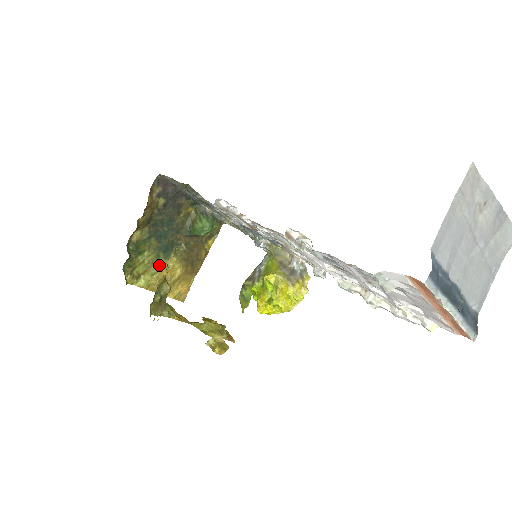
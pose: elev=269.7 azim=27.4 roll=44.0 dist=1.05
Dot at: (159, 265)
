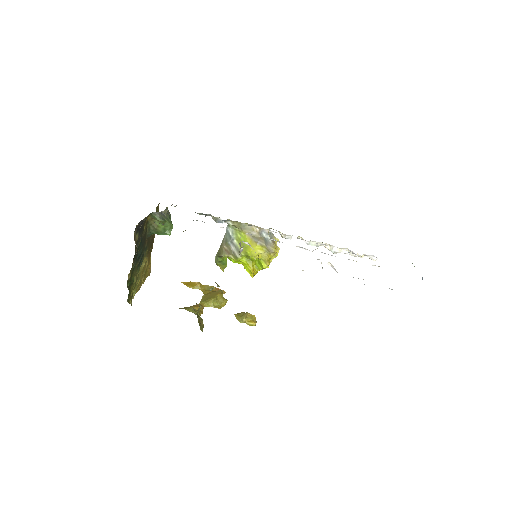
Dot at: (139, 273)
